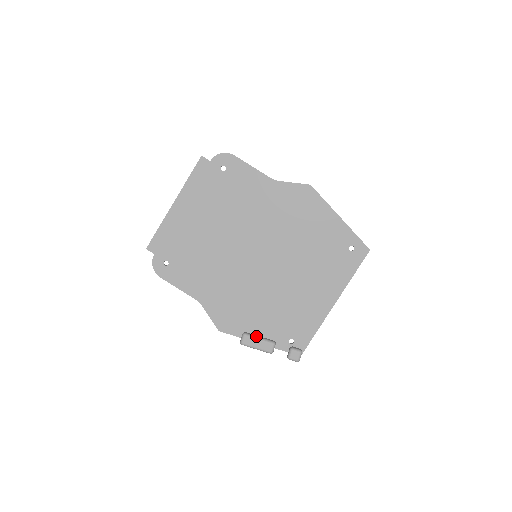
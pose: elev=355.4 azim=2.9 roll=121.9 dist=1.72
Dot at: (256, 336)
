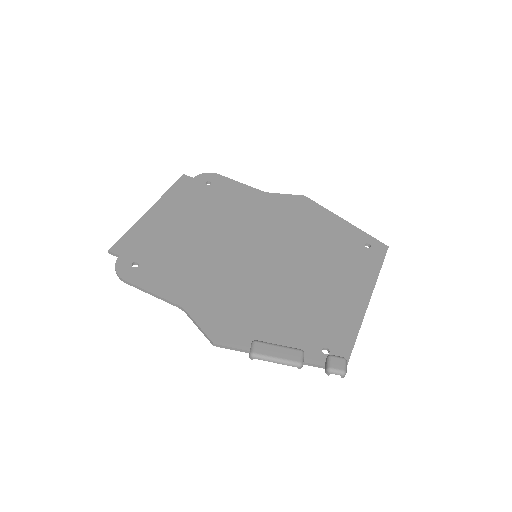
Dot at: (273, 343)
